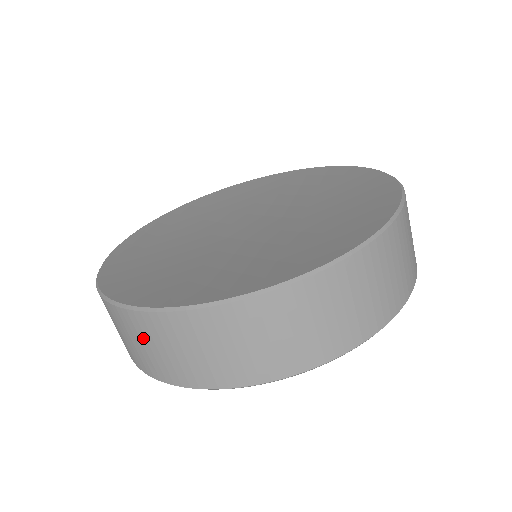
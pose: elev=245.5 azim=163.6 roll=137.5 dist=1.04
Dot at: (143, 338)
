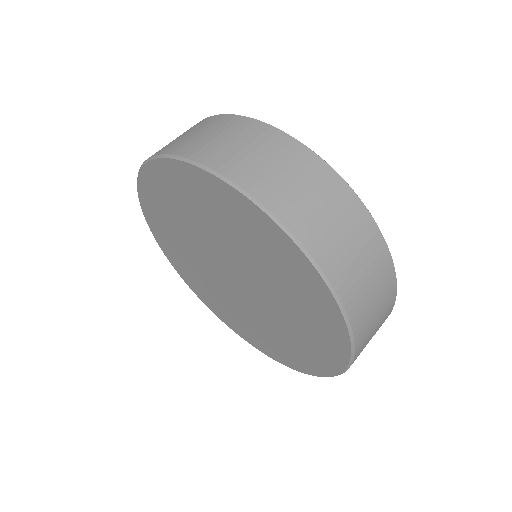
Dot at: (264, 148)
